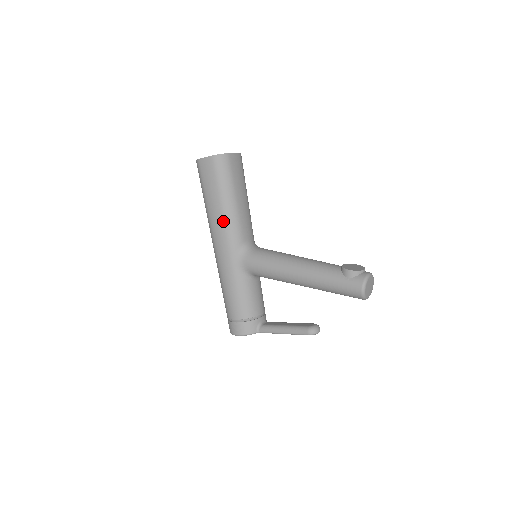
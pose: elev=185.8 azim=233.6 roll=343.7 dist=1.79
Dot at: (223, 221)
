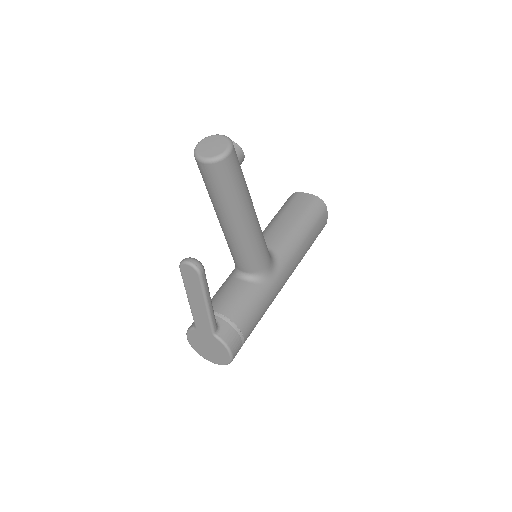
Dot at: occluded
